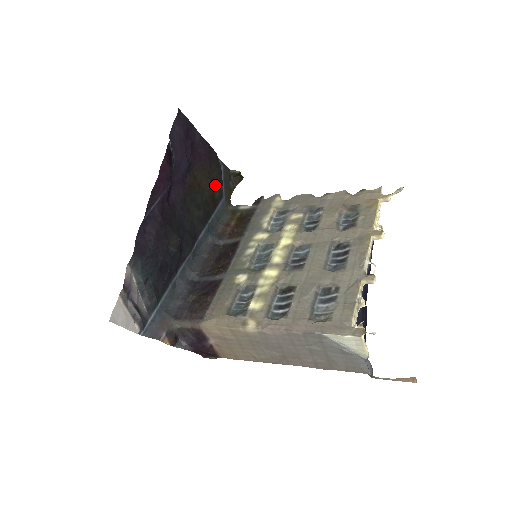
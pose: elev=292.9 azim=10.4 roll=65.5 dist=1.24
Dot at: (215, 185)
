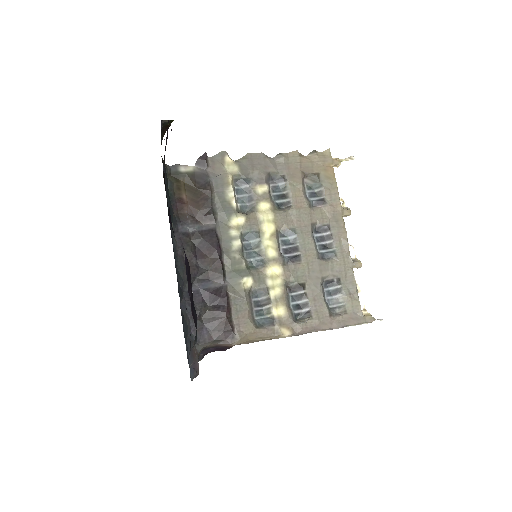
Dot at: occluded
